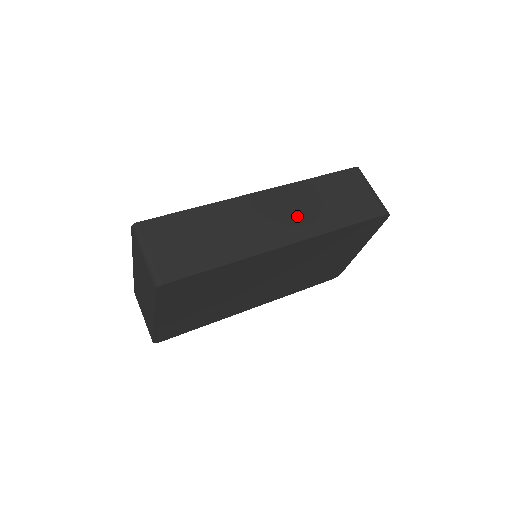
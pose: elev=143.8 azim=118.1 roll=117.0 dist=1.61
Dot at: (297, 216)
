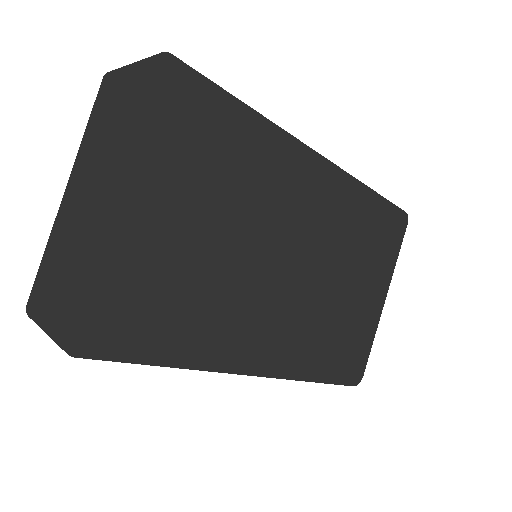
Dot at: occluded
